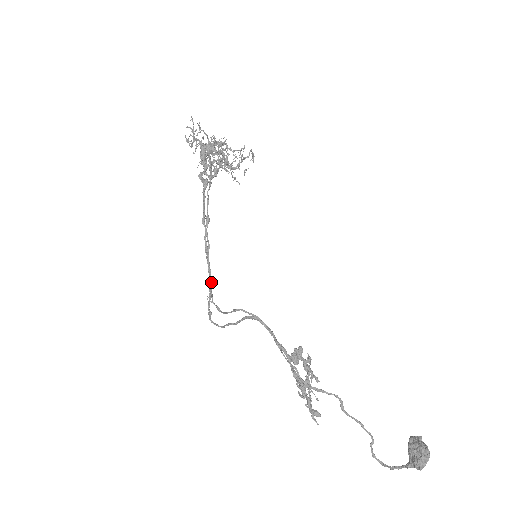
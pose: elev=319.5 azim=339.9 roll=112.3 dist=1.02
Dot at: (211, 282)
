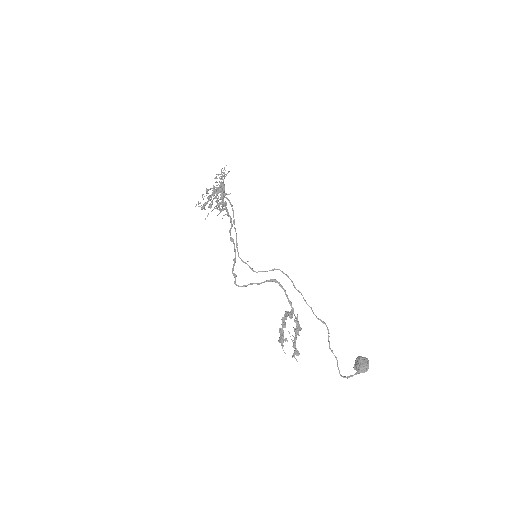
Dot at: (235, 257)
